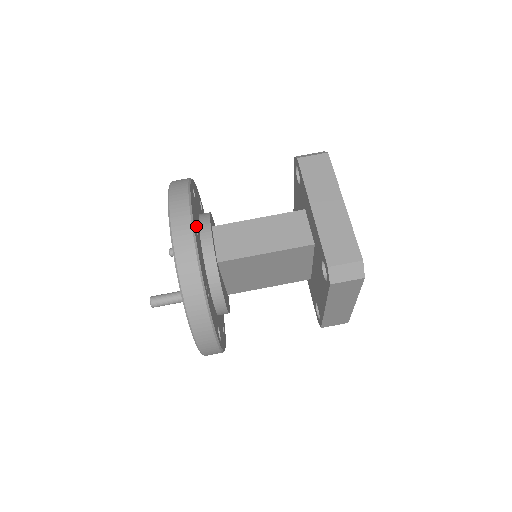
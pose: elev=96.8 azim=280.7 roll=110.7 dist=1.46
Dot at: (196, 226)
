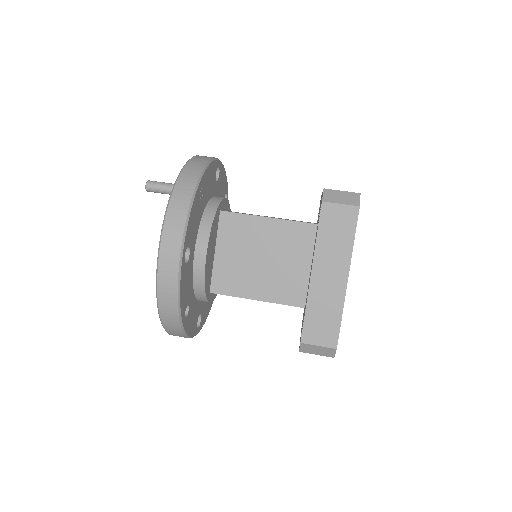
Dot at: (218, 180)
